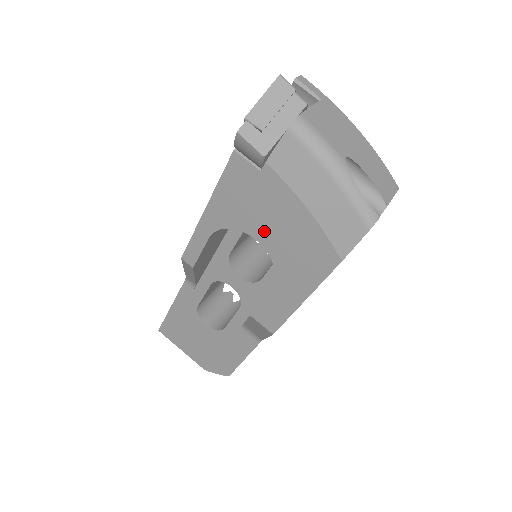
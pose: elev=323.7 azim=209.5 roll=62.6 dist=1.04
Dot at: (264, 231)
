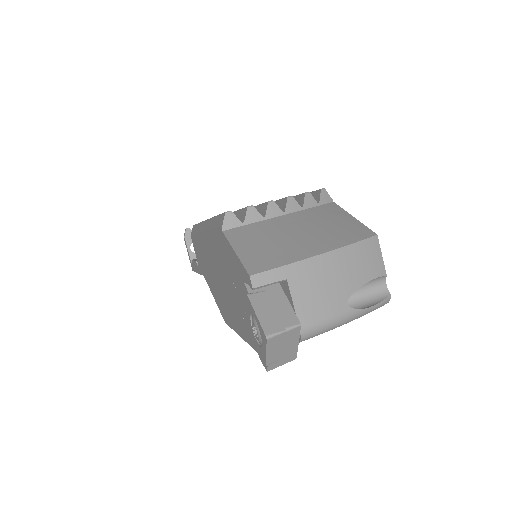
Dot at: occluded
